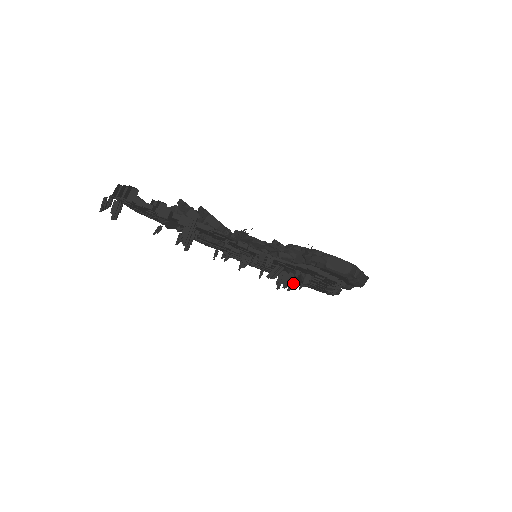
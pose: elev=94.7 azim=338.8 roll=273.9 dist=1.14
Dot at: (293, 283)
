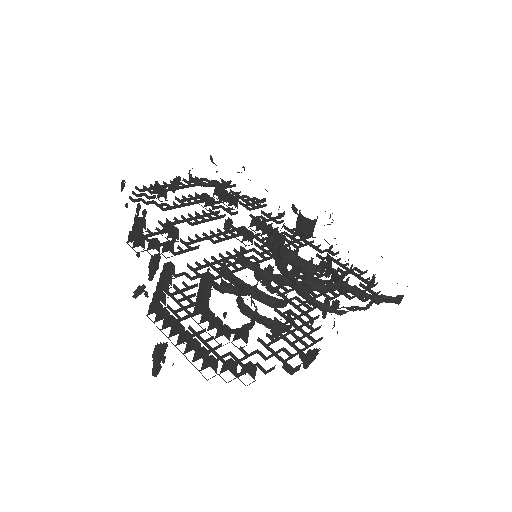
Dot at: occluded
